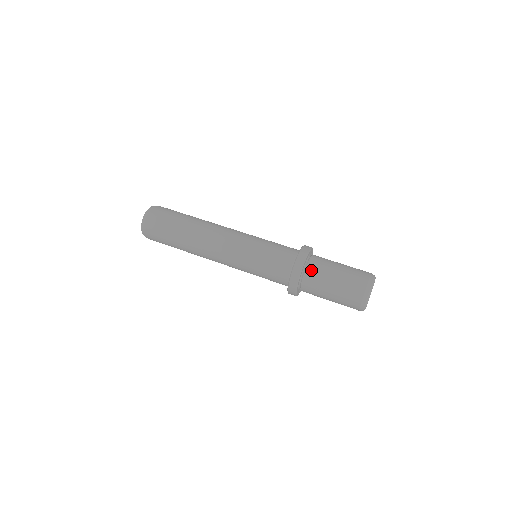
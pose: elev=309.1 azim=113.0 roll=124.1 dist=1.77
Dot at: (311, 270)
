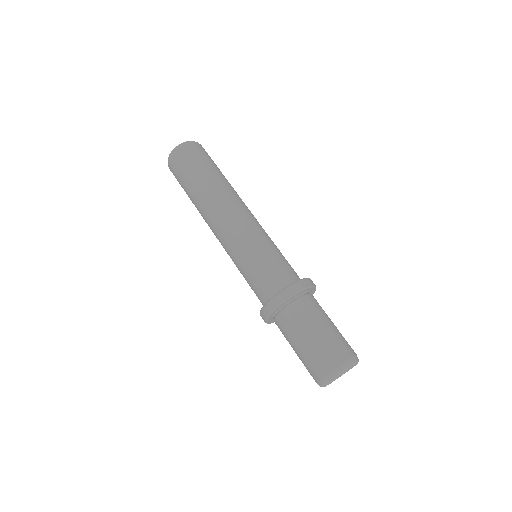
Dot at: (289, 312)
